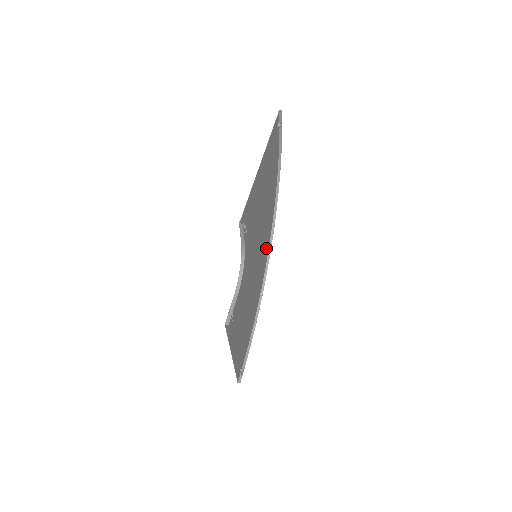
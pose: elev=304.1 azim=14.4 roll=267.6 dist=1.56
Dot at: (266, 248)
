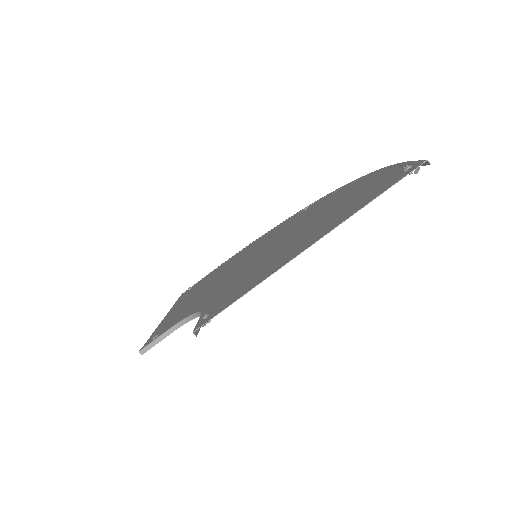
Dot at: (298, 215)
